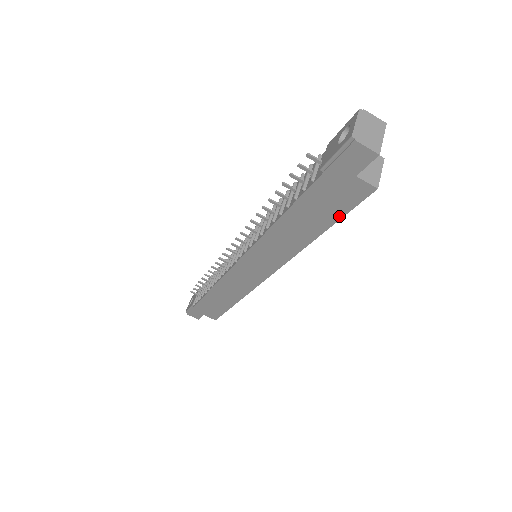
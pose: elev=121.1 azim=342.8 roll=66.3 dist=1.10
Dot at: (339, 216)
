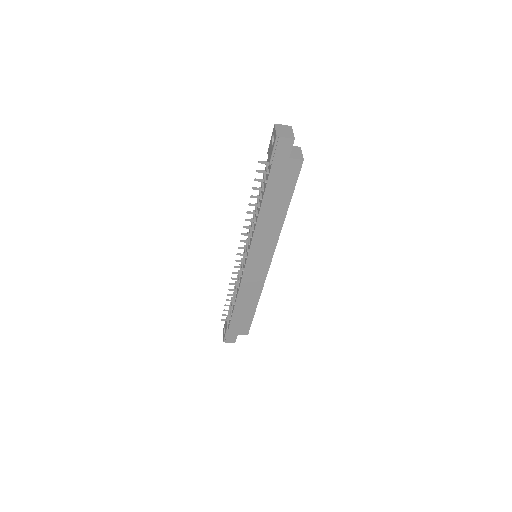
Dot at: (292, 190)
